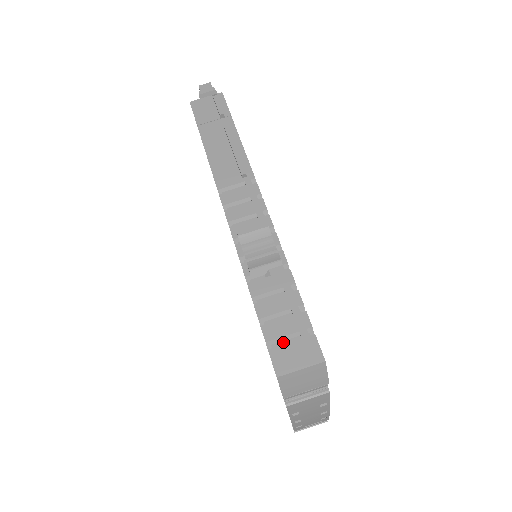
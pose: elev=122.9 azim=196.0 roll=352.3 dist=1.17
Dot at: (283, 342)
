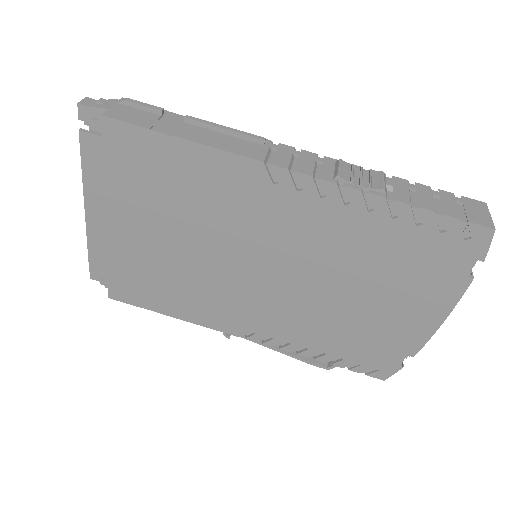
Dot at: (460, 214)
